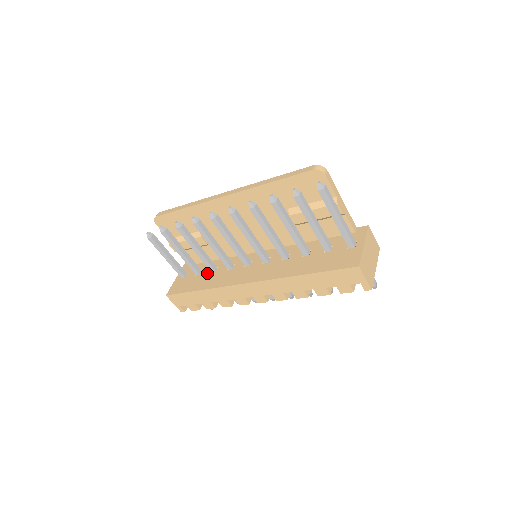
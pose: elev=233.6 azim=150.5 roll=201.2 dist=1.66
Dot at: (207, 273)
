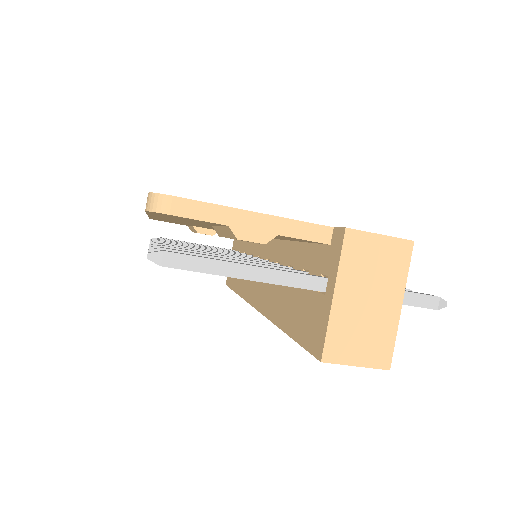
Dot at: occluded
